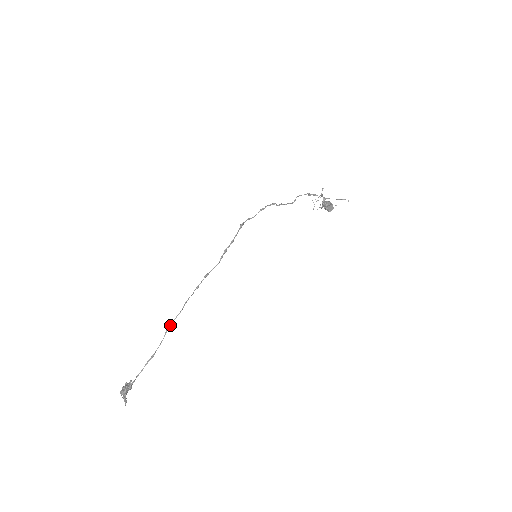
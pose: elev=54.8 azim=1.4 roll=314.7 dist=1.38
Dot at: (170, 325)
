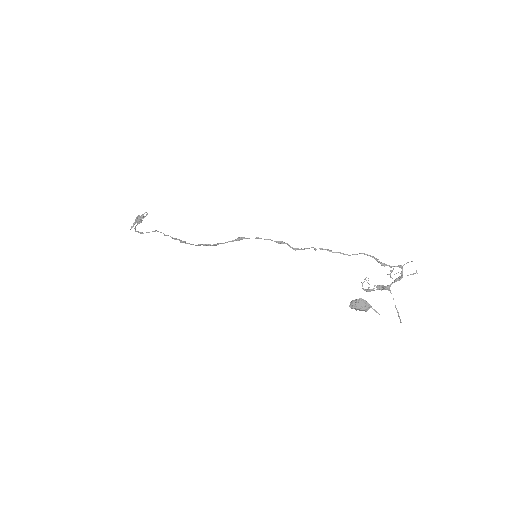
Dot at: (158, 231)
